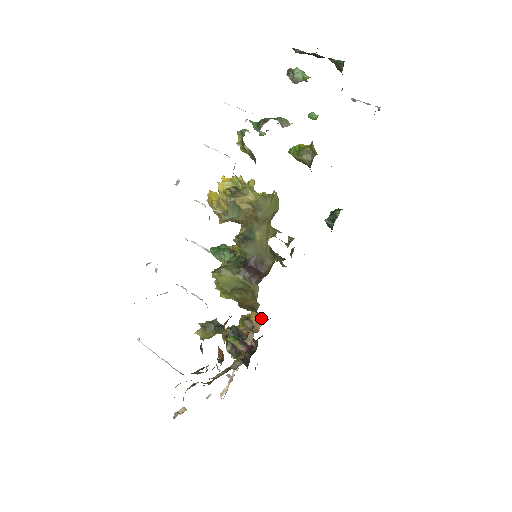
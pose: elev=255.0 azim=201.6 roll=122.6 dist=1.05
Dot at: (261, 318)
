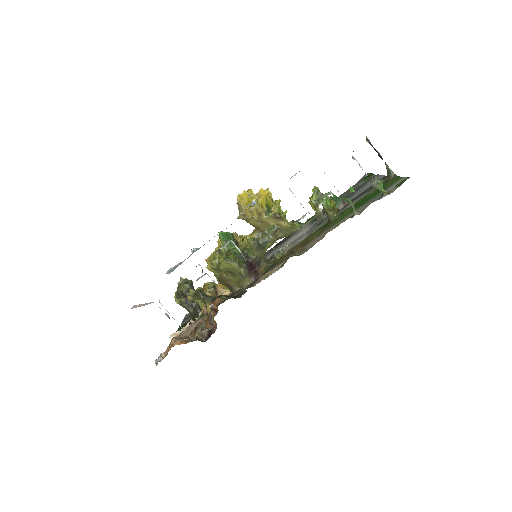
Dot at: (226, 291)
